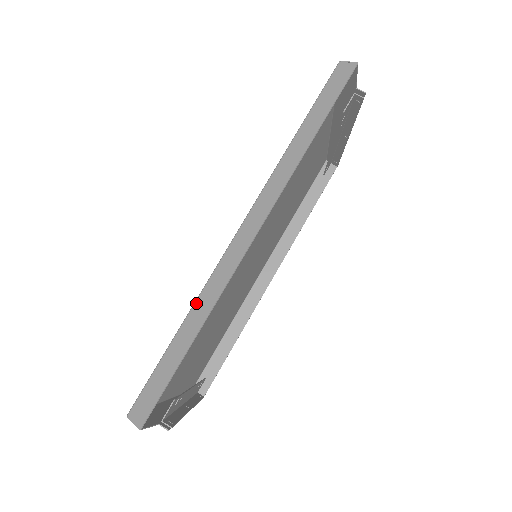
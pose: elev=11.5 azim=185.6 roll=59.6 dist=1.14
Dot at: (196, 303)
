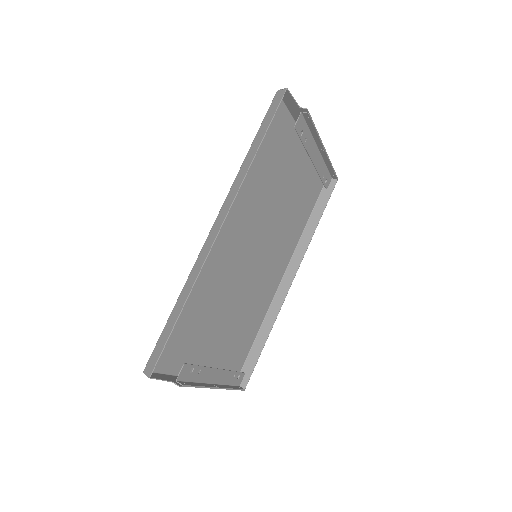
Dot at: (186, 283)
